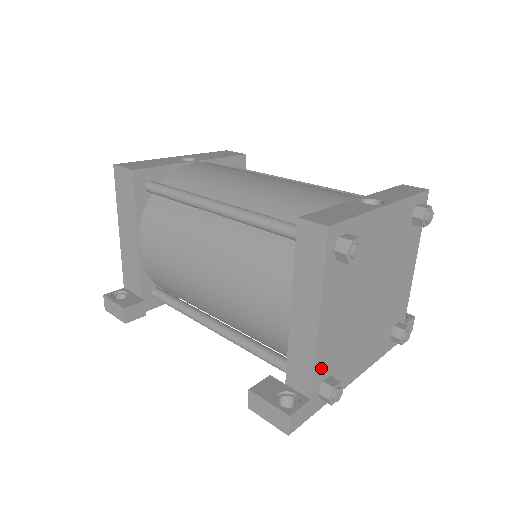
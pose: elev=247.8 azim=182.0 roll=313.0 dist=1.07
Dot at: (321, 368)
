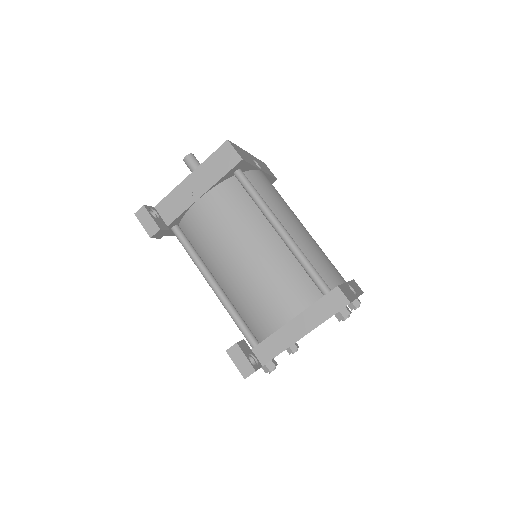
Dot at: occluded
